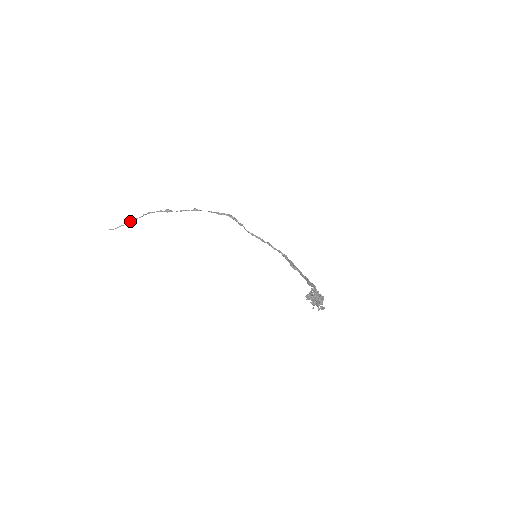
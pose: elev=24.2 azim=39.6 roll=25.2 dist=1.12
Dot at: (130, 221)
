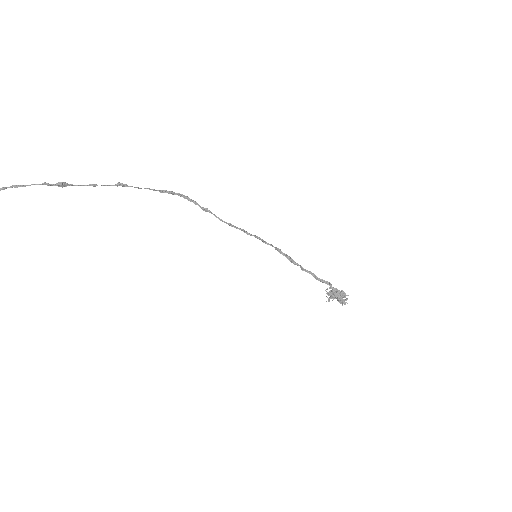
Dot at: out of frame
